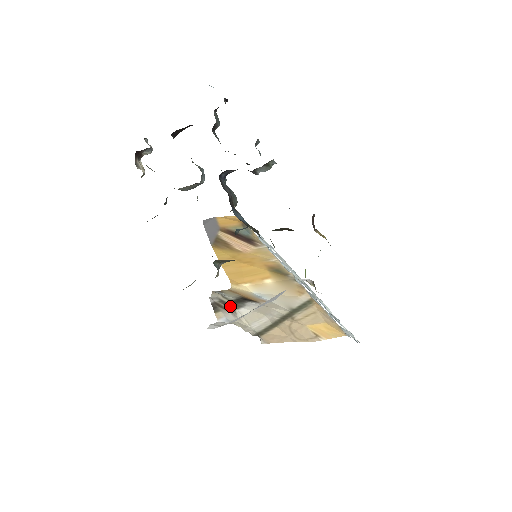
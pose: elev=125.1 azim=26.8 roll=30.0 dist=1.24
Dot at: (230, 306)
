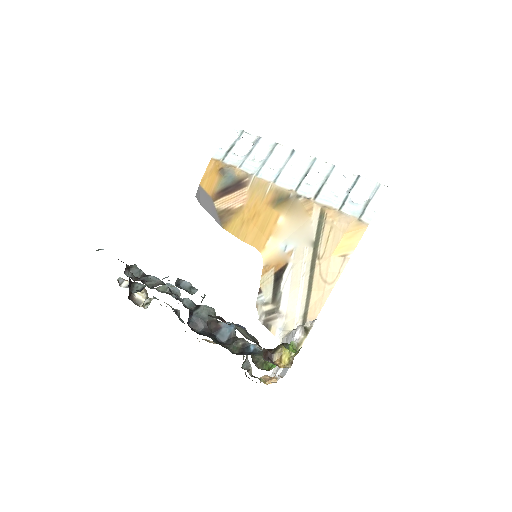
Dot at: (274, 312)
